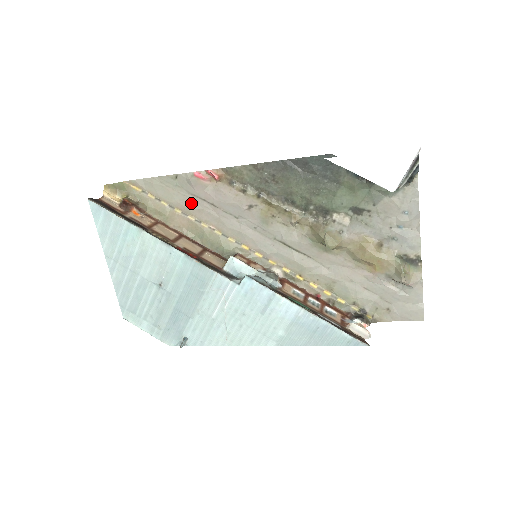
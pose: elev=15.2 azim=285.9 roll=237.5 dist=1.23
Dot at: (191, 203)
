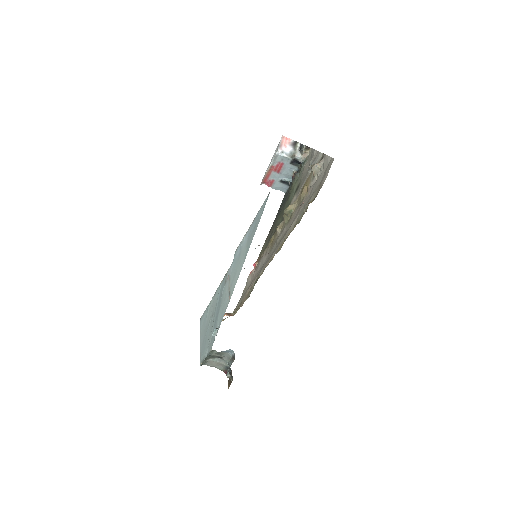
Dot at: occluded
